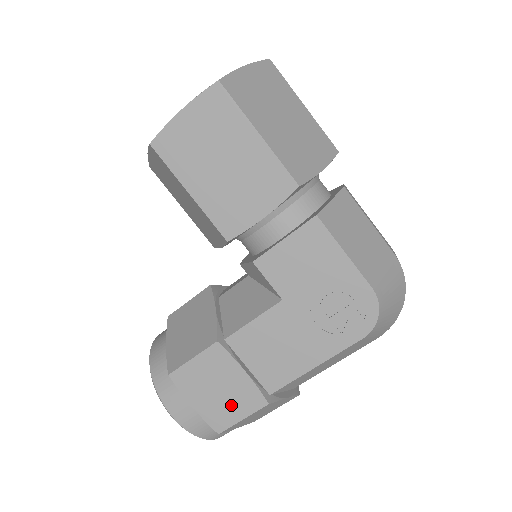
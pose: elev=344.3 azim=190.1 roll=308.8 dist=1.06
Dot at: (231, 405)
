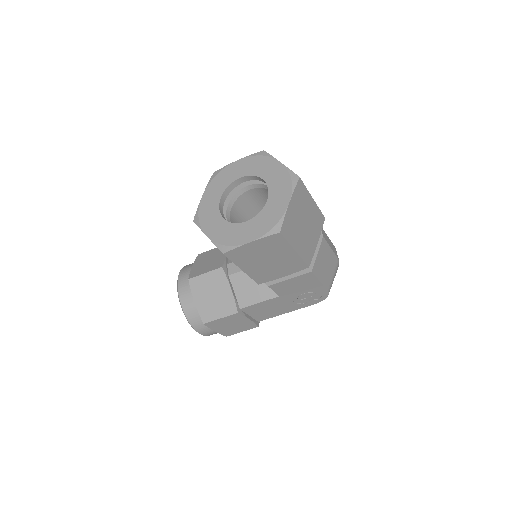
Dot at: (237, 329)
